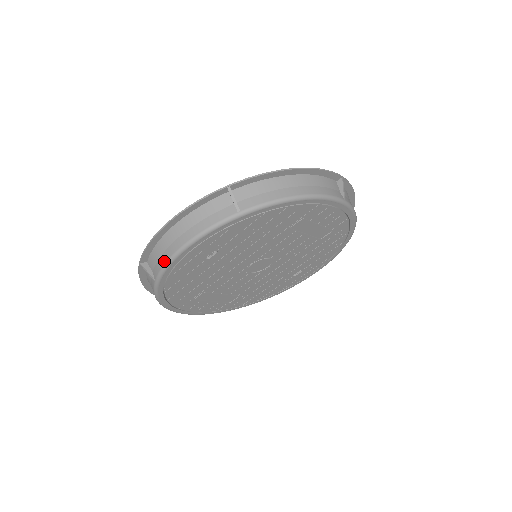
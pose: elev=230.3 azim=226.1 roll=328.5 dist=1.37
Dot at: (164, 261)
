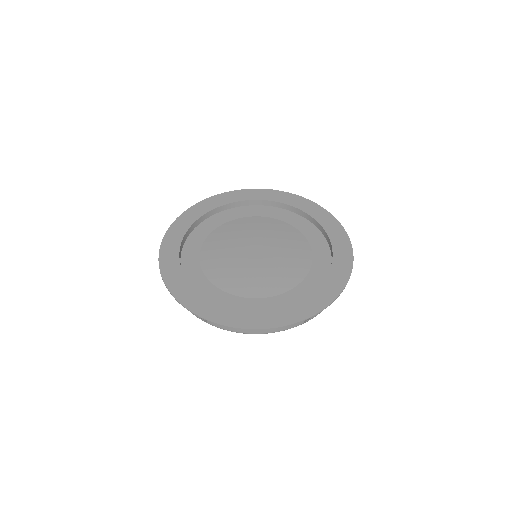
Dot at: (231, 330)
